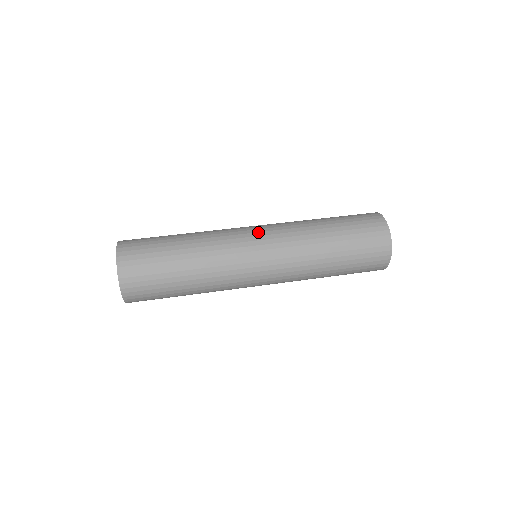
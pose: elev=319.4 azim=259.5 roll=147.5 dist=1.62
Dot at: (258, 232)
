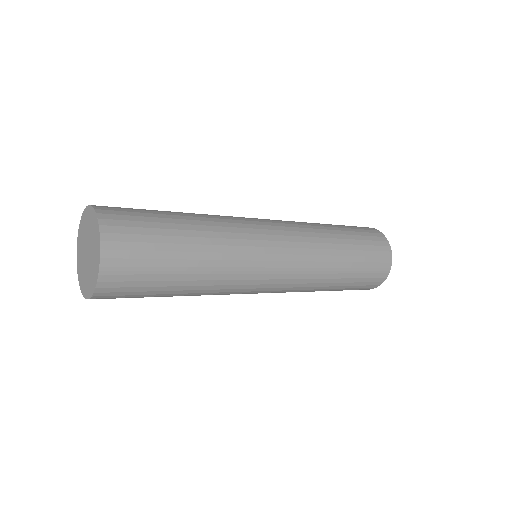
Dot at: occluded
